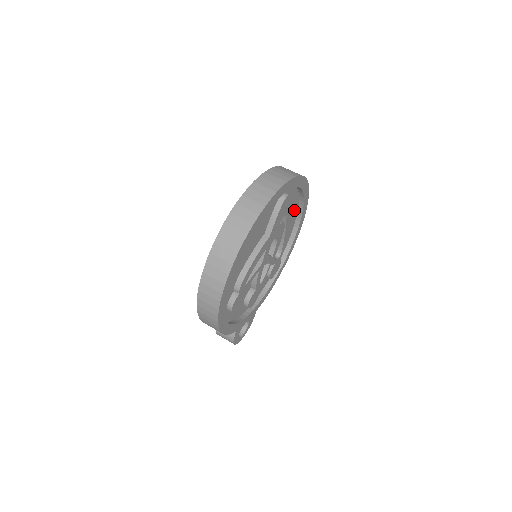
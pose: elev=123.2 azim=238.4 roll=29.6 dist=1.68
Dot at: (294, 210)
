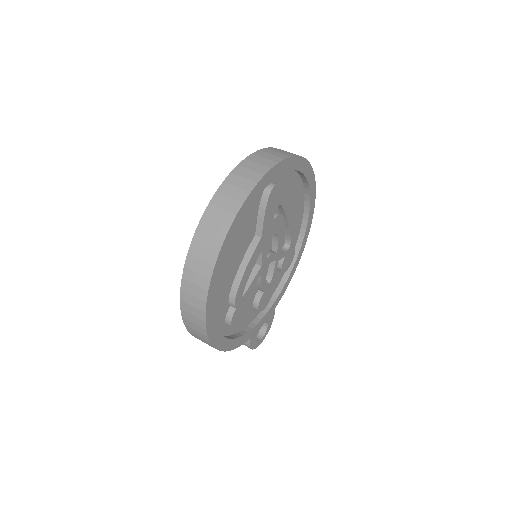
Dot at: (297, 191)
